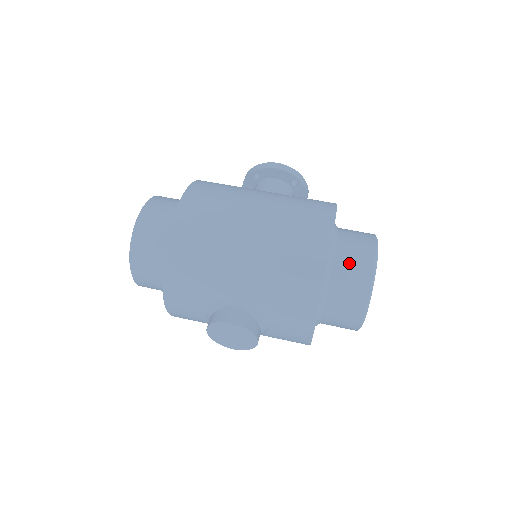
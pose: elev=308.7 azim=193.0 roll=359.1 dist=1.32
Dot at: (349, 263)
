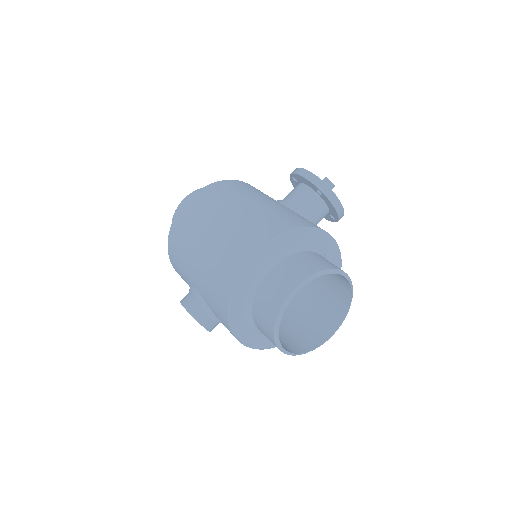
Dot at: (269, 290)
